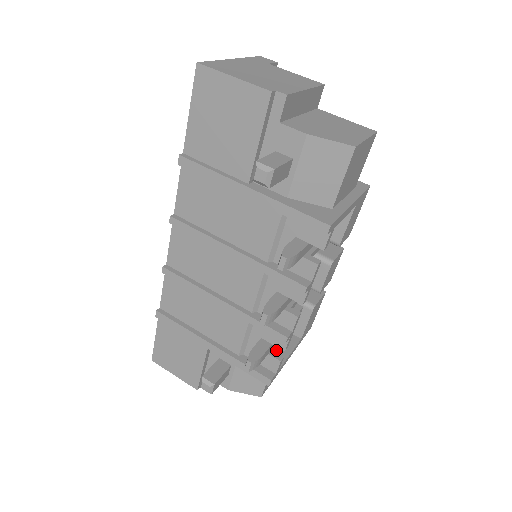
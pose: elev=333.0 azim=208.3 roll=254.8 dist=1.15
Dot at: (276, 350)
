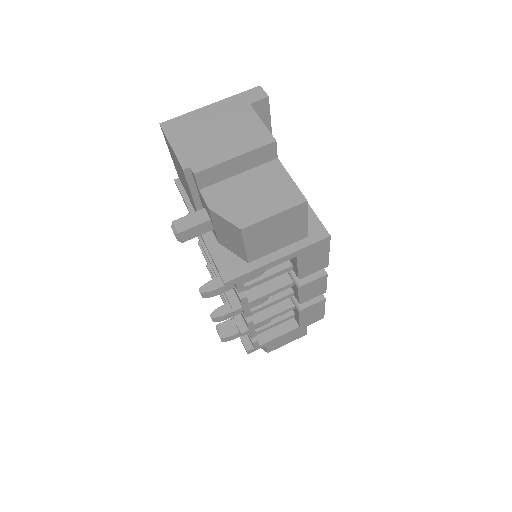
Dot at: (260, 331)
